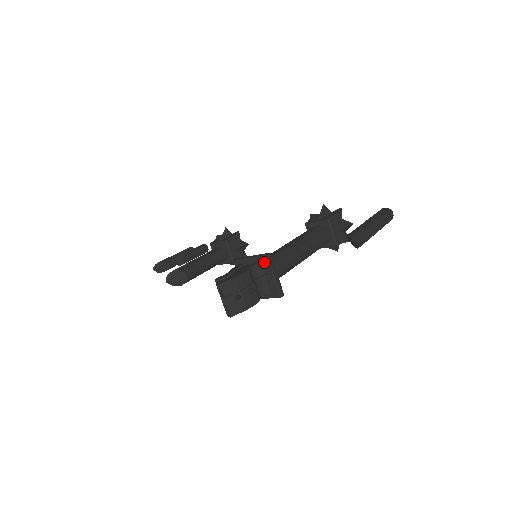
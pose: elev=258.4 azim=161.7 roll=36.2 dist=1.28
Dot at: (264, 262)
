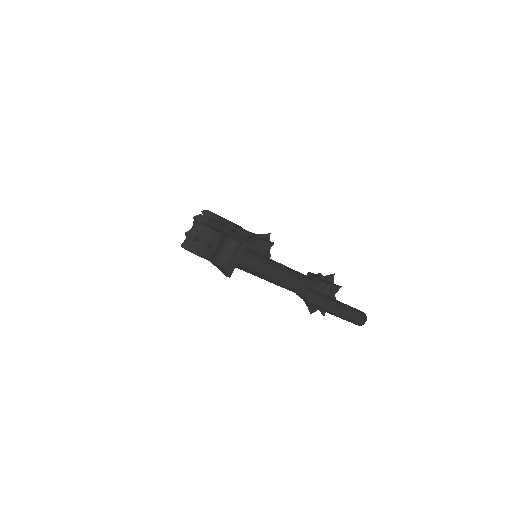
Dot at: (240, 244)
